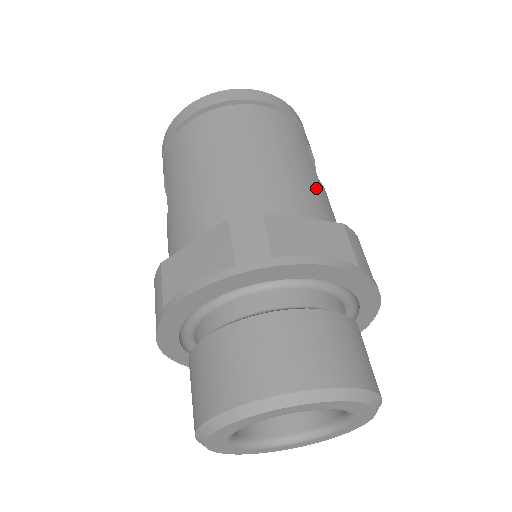
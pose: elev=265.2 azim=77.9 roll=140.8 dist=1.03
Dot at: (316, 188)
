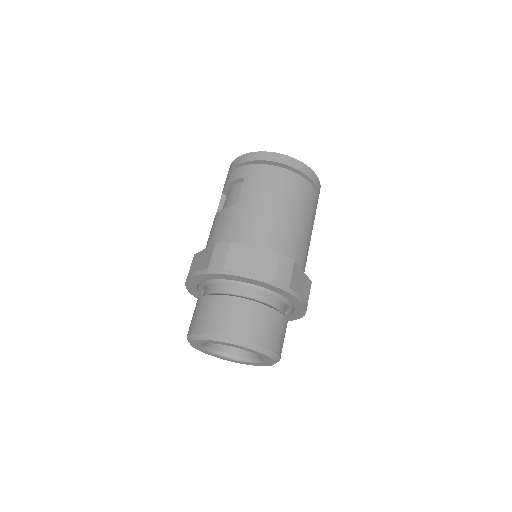
Dot at: occluded
